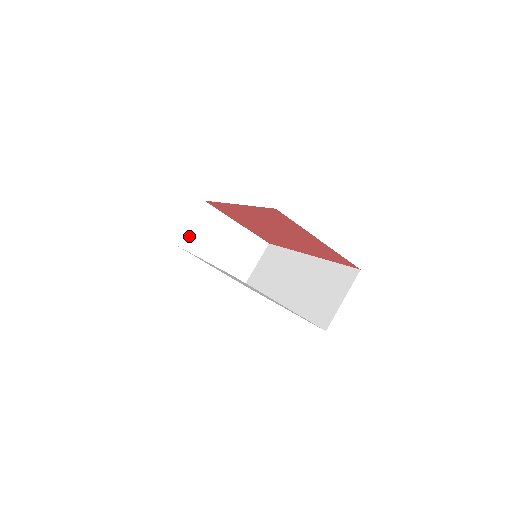
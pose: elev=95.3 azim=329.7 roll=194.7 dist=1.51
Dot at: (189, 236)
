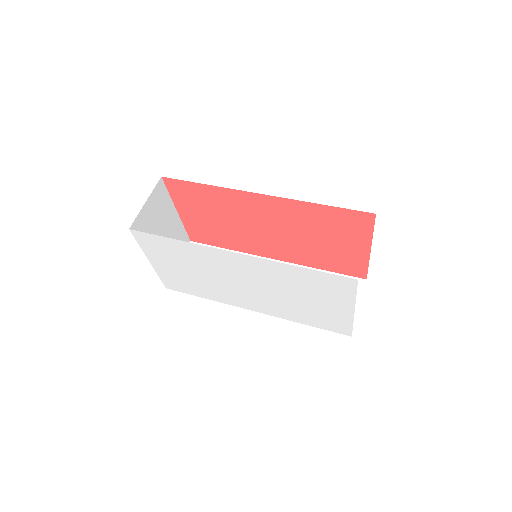
Dot at: (141, 218)
